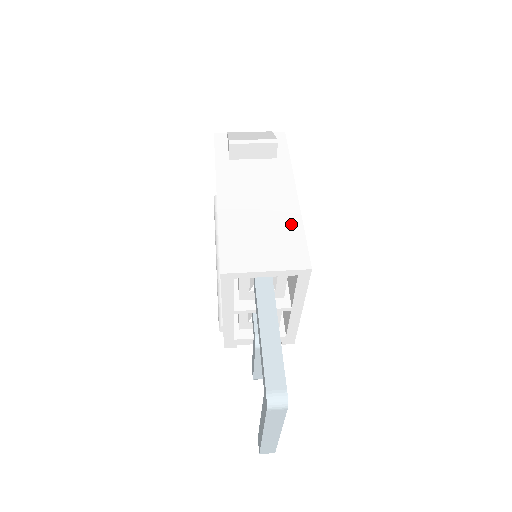
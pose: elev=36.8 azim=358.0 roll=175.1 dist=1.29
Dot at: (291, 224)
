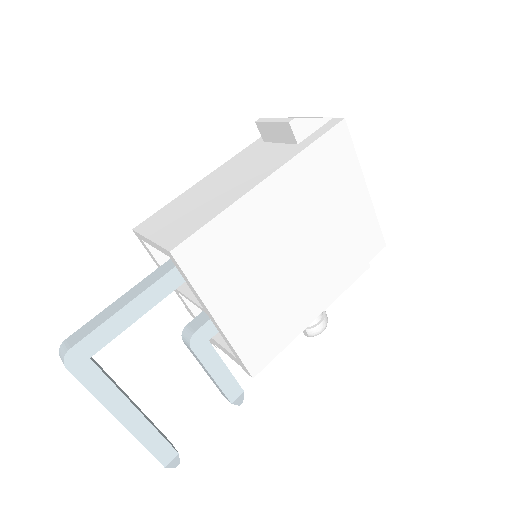
Dot at: (217, 207)
